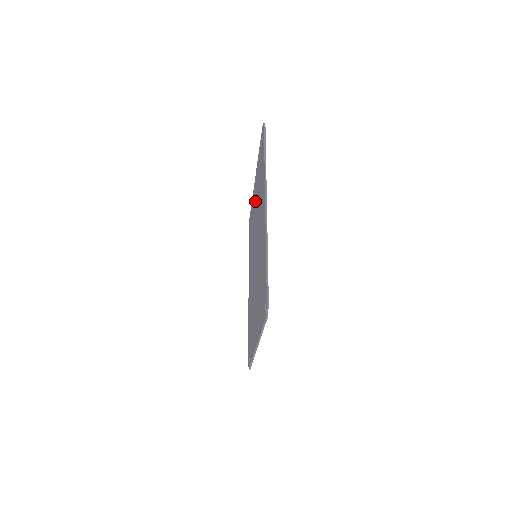
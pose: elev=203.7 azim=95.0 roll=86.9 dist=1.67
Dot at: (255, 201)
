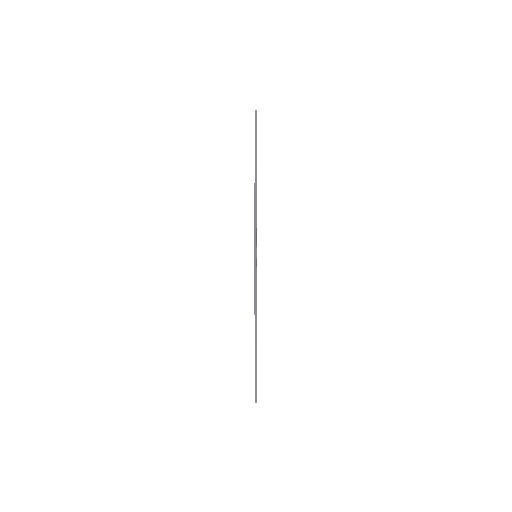
Dot at: occluded
